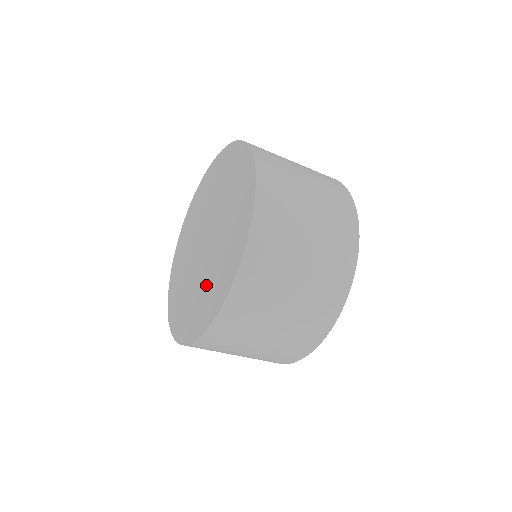
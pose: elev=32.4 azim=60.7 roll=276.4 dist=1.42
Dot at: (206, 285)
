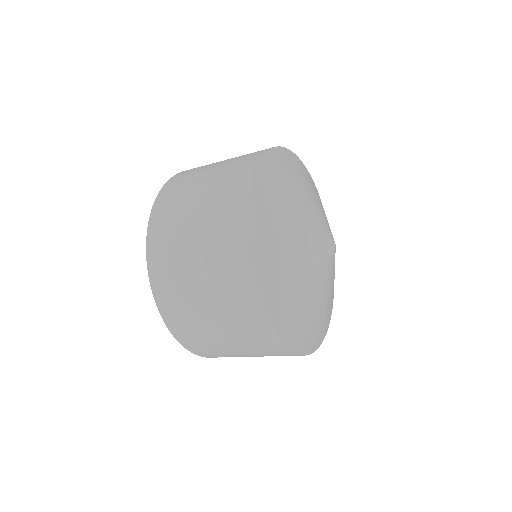
Dot at: occluded
